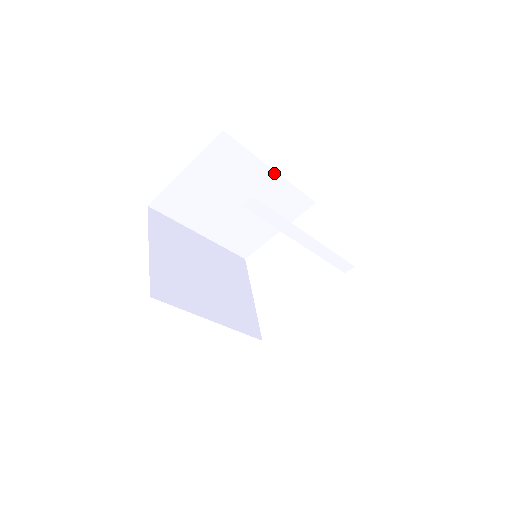
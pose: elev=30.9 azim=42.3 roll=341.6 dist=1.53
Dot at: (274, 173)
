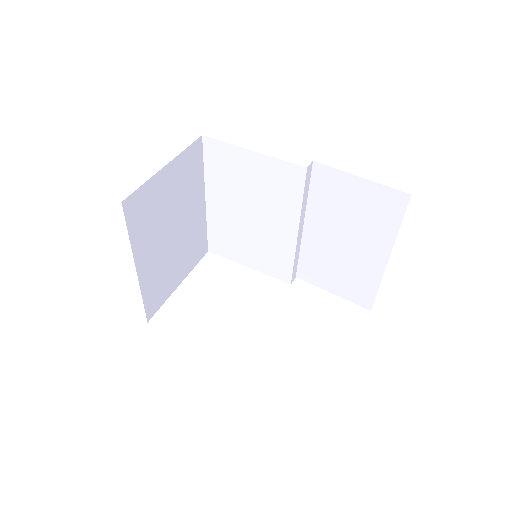
Dot at: (204, 203)
